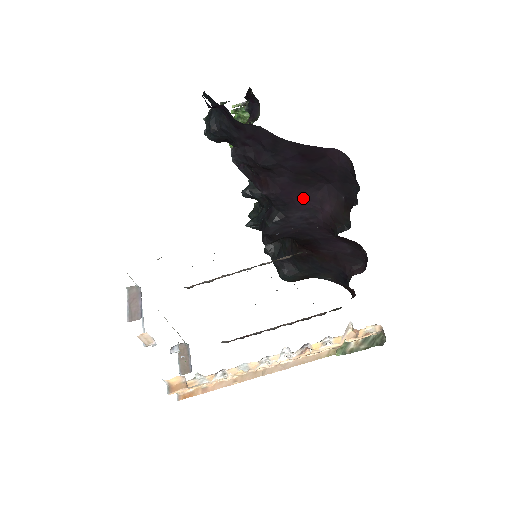
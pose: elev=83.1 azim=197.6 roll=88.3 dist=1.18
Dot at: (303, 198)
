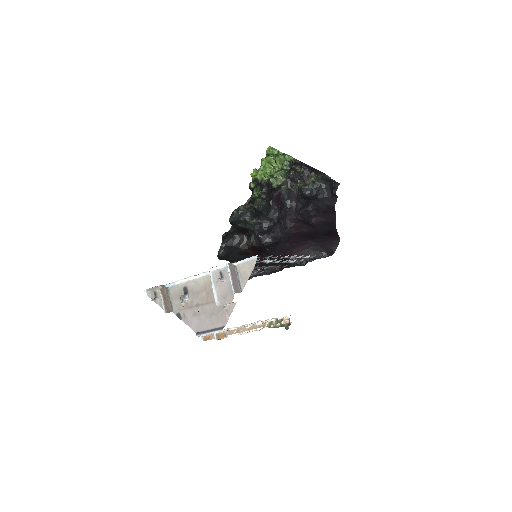
Dot at: (298, 240)
